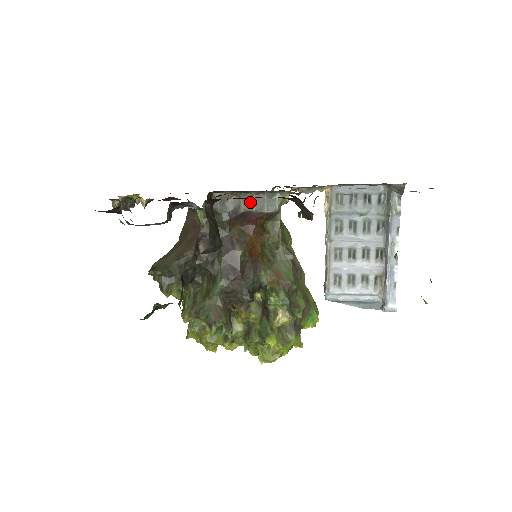
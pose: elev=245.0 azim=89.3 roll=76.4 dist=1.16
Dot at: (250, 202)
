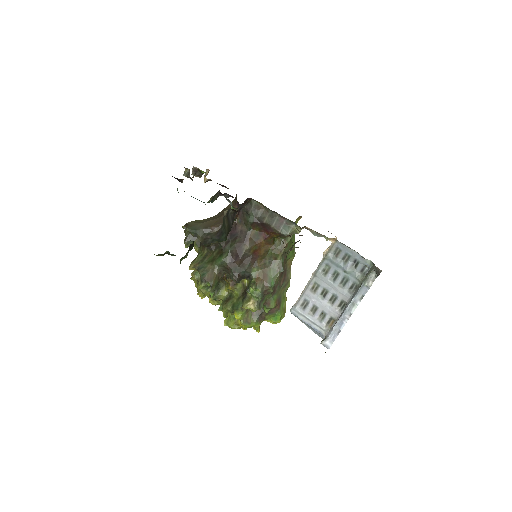
Dot at: (273, 219)
